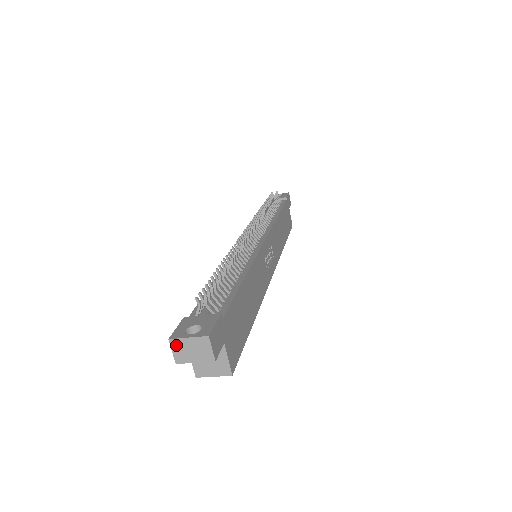
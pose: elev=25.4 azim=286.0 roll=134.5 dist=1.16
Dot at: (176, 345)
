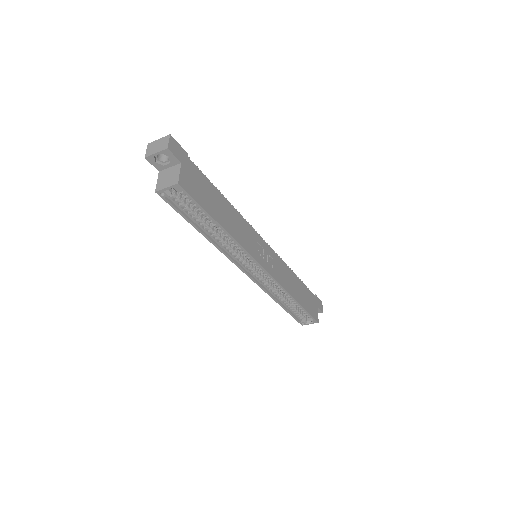
Dot at: (150, 146)
